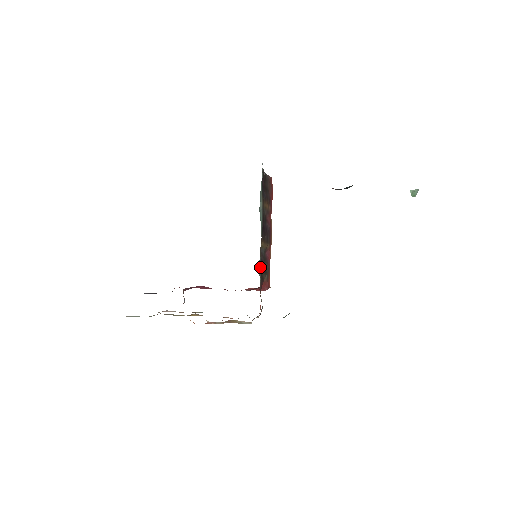
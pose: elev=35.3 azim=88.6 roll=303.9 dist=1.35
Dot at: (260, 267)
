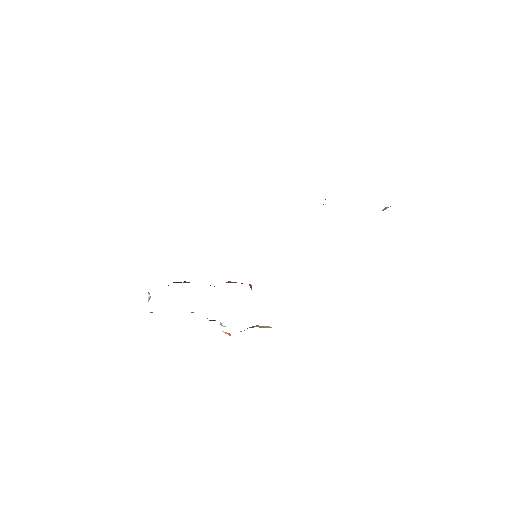
Dot at: occluded
